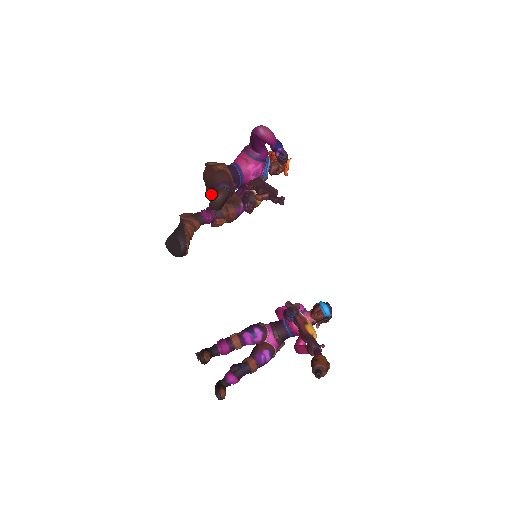
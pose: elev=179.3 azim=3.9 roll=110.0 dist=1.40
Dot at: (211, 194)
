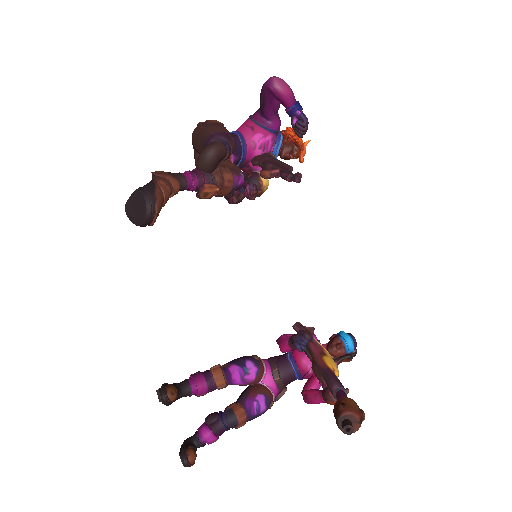
Dot at: occluded
